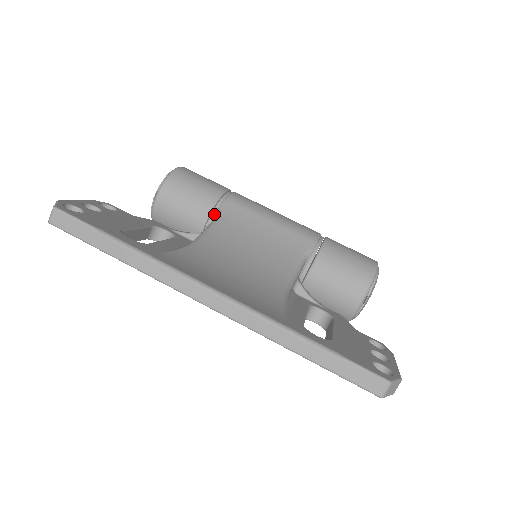
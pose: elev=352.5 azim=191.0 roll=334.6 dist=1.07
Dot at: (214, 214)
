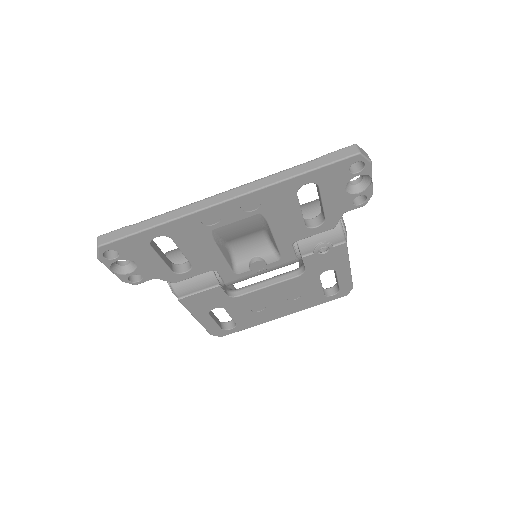
Dot at: occluded
